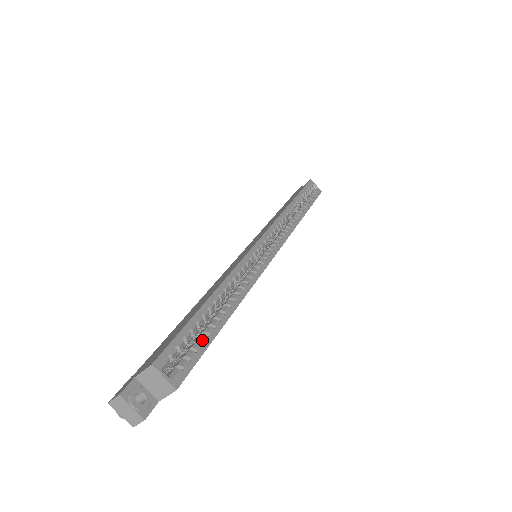
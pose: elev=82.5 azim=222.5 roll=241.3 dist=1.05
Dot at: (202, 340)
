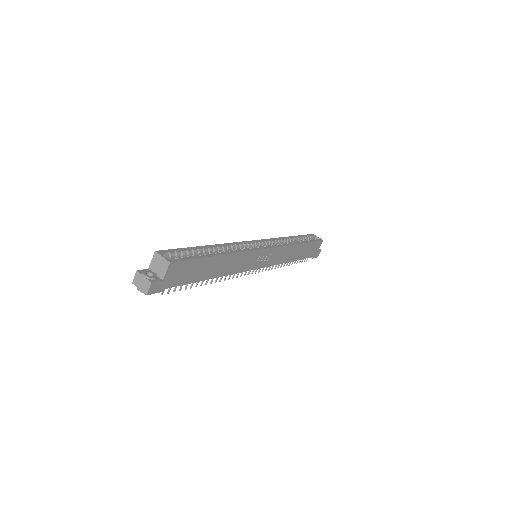
Dot at: (194, 255)
